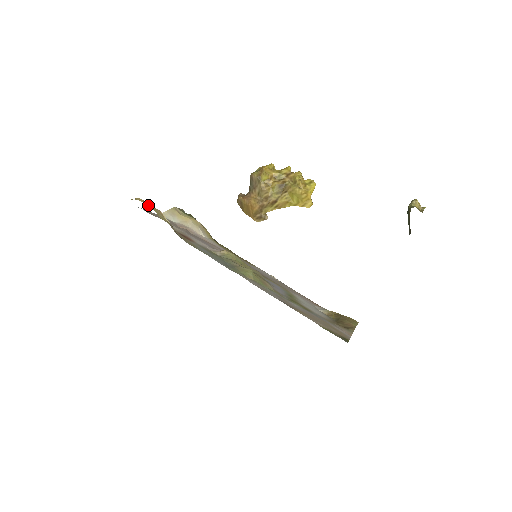
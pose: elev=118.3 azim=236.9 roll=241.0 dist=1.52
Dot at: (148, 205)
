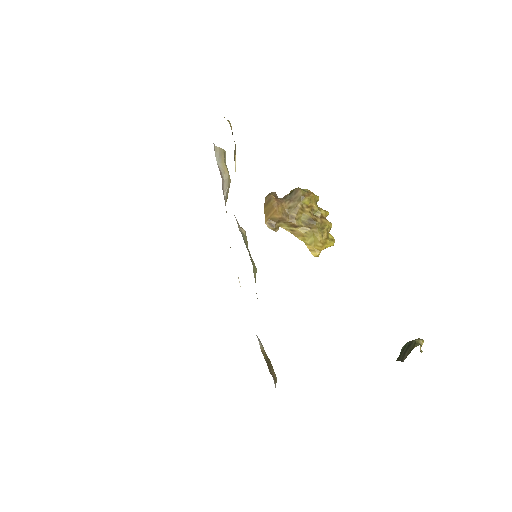
Dot at: occluded
